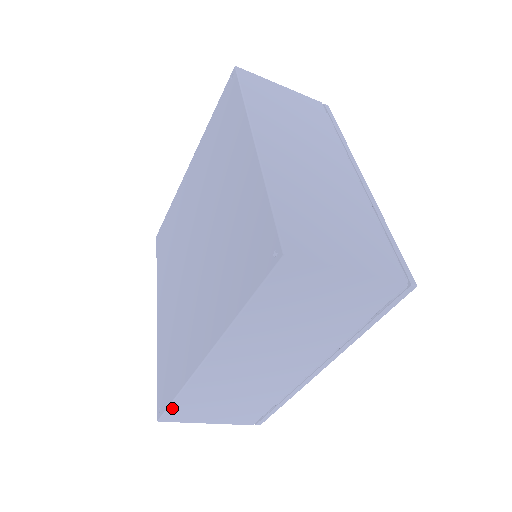
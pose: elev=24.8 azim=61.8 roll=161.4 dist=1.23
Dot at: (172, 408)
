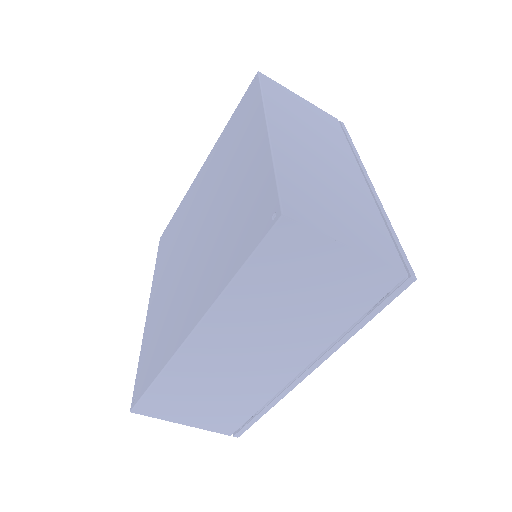
Dot at: (147, 396)
